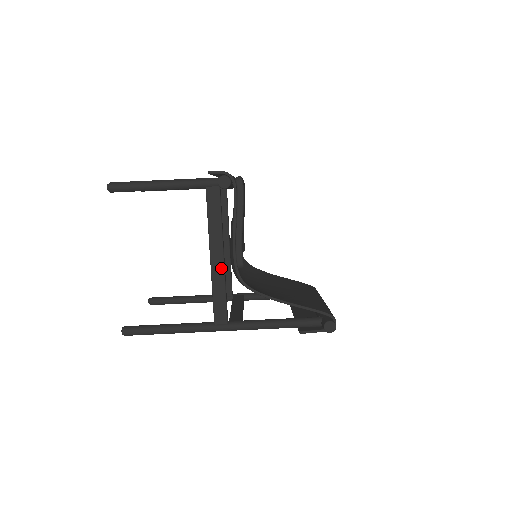
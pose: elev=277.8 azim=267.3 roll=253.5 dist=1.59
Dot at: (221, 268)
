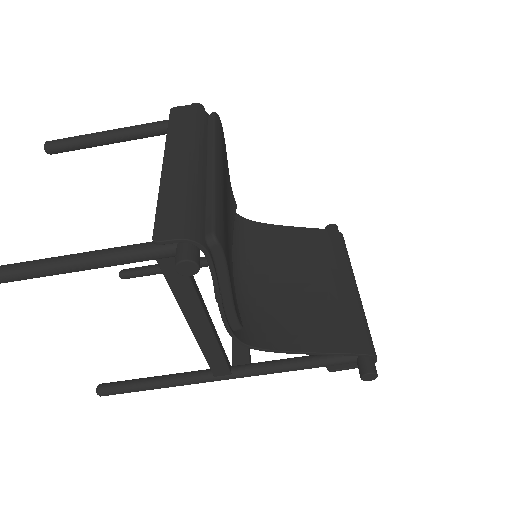
Dot at: (209, 335)
